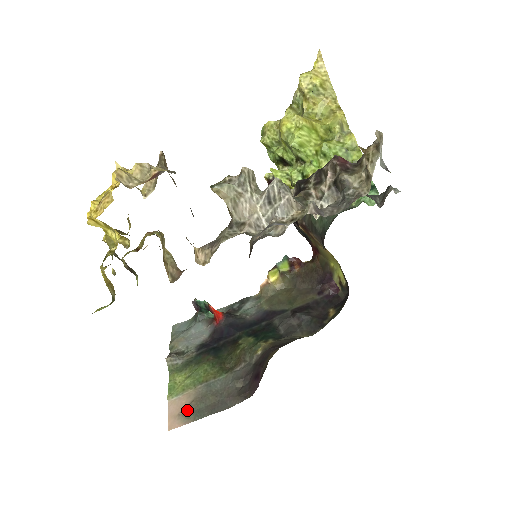
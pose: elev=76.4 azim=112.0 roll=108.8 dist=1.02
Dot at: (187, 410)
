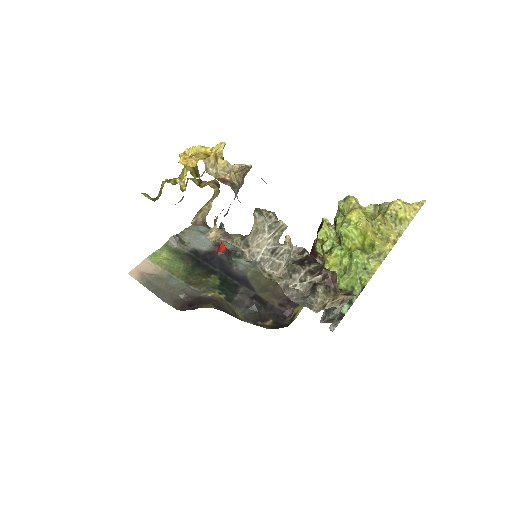
Dot at: (147, 275)
